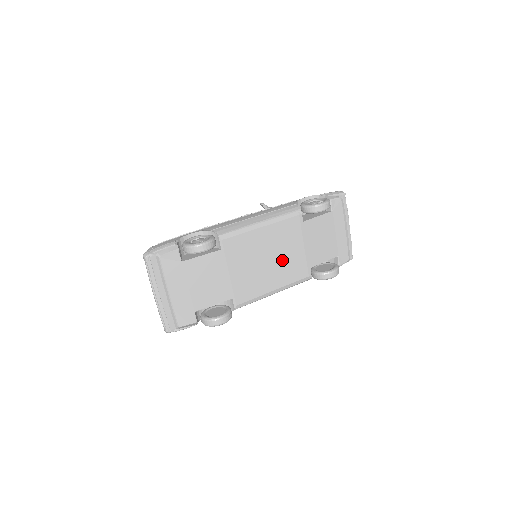
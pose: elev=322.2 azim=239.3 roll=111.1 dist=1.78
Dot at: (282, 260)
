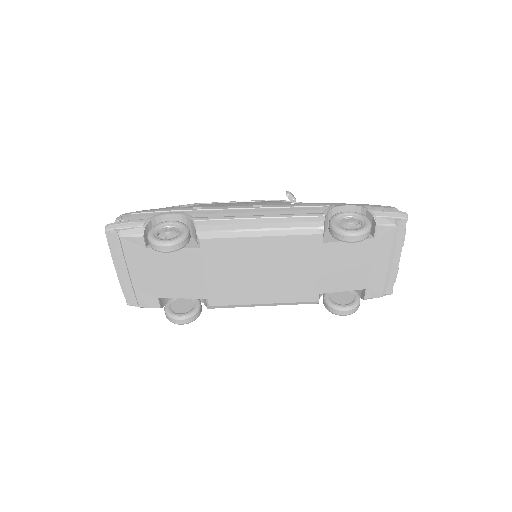
Dot at: (280, 277)
